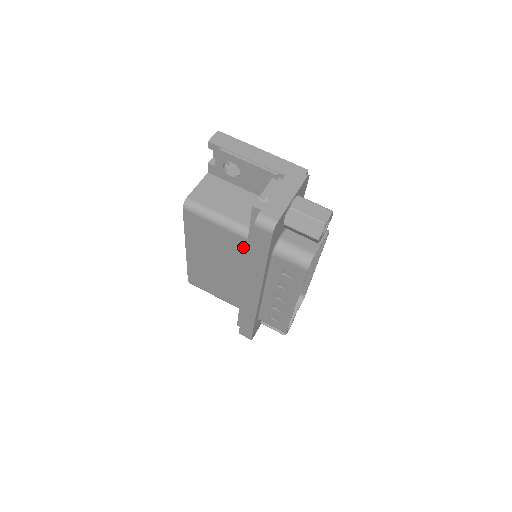
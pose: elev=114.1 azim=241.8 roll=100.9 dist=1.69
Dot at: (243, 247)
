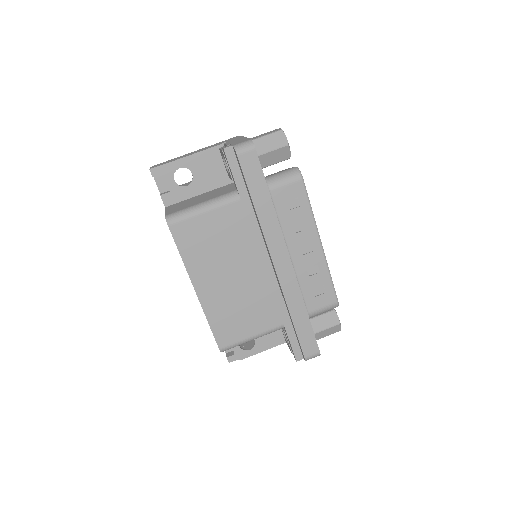
Dot at: (242, 215)
